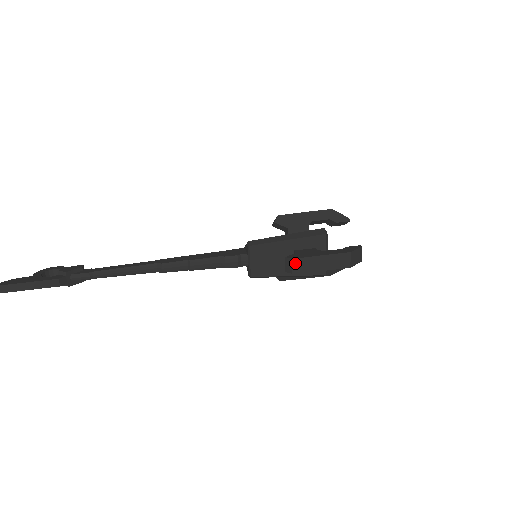
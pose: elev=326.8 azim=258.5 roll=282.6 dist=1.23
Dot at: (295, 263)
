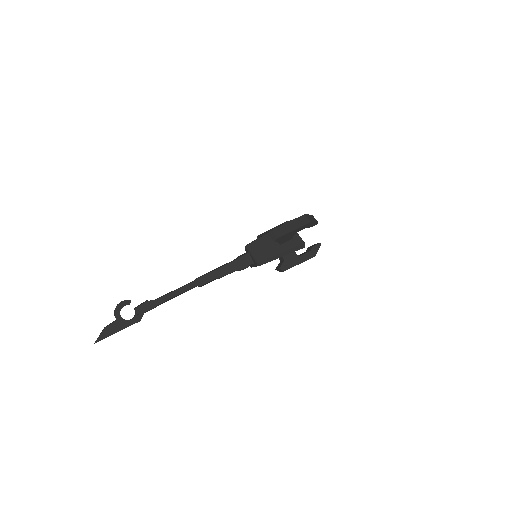
Dot at: occluded
